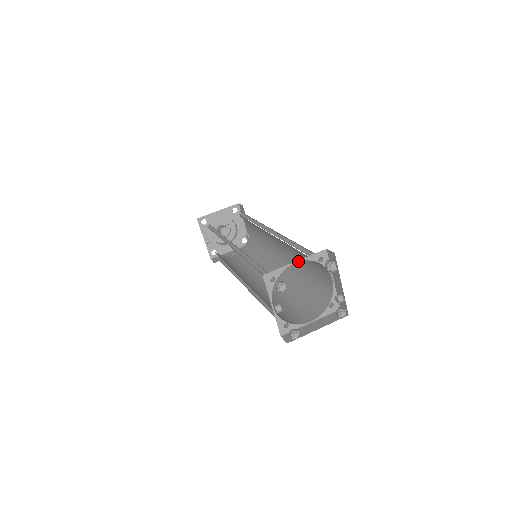
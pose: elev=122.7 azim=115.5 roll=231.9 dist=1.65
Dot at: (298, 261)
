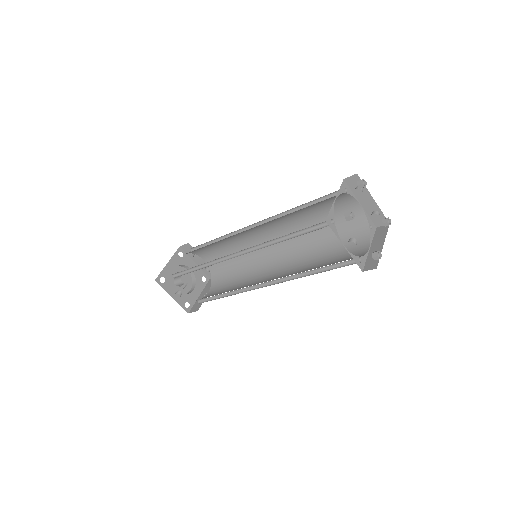
Dot at: (336, 197)
